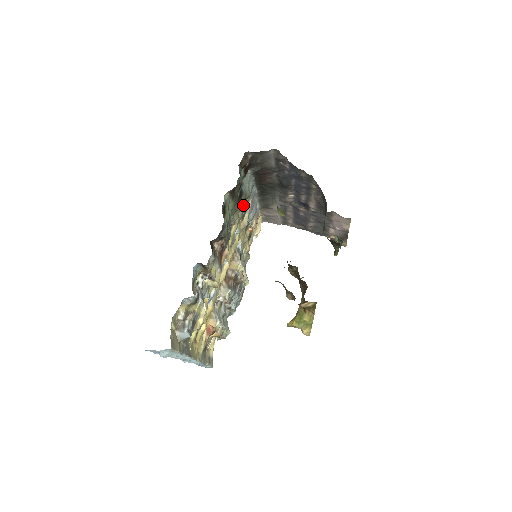
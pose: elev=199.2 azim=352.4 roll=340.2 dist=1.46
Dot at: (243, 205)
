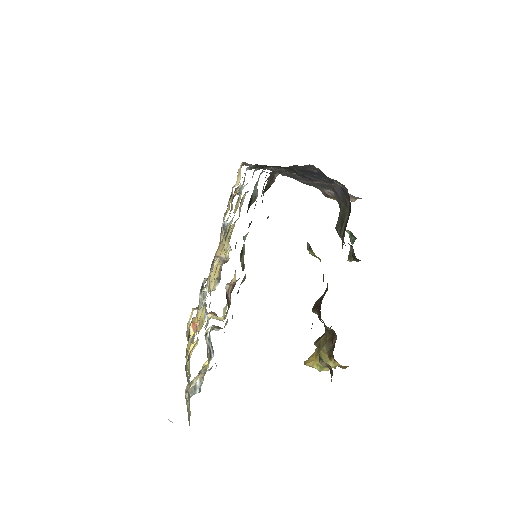
Dot at: (243, 197)
